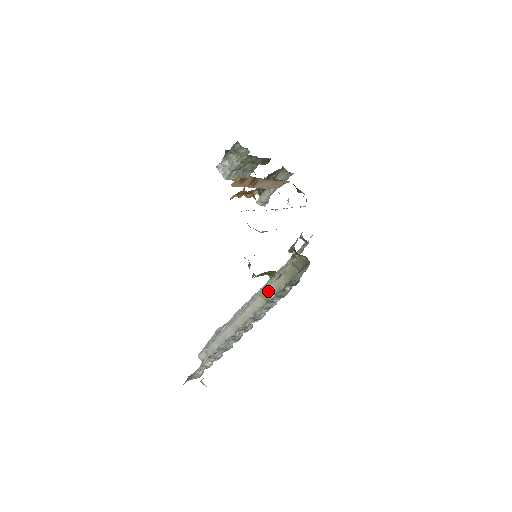
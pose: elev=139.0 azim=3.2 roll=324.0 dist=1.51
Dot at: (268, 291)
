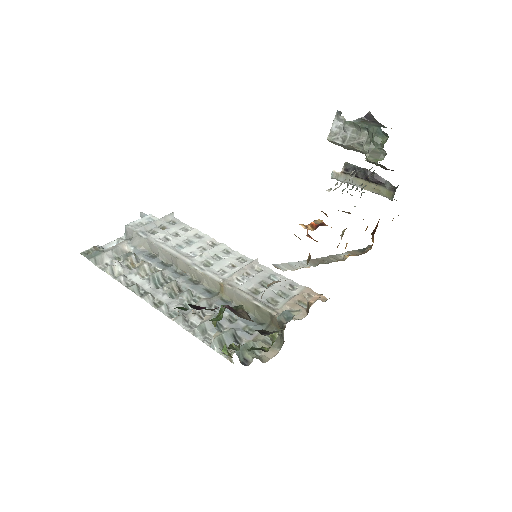
Dot at: (229, 292)
